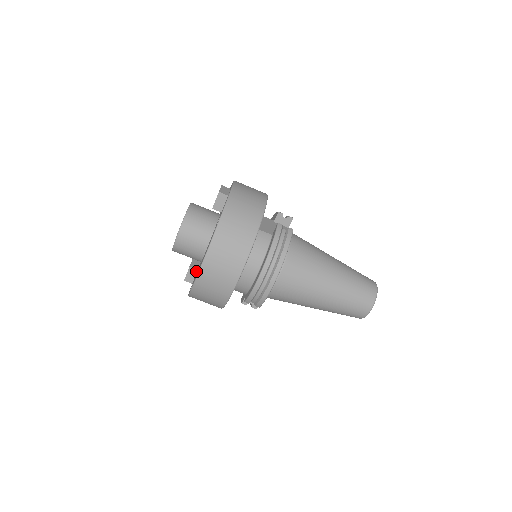
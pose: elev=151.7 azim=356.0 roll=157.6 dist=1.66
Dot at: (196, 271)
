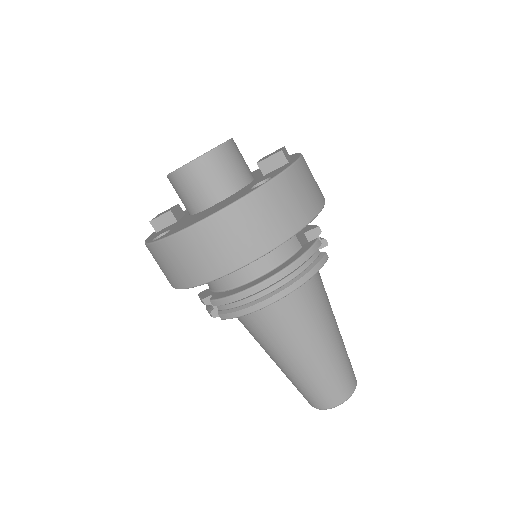
Dot at: (174, 221)
